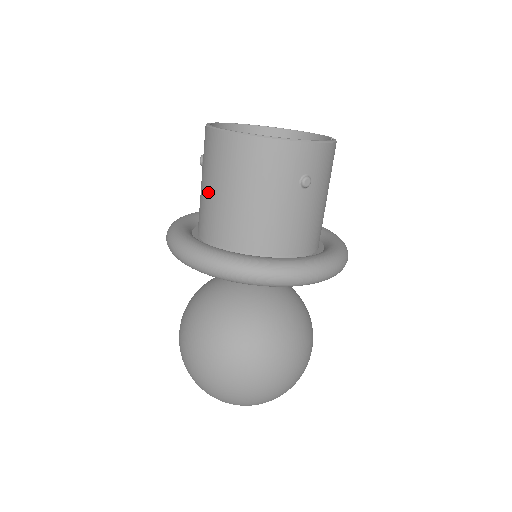
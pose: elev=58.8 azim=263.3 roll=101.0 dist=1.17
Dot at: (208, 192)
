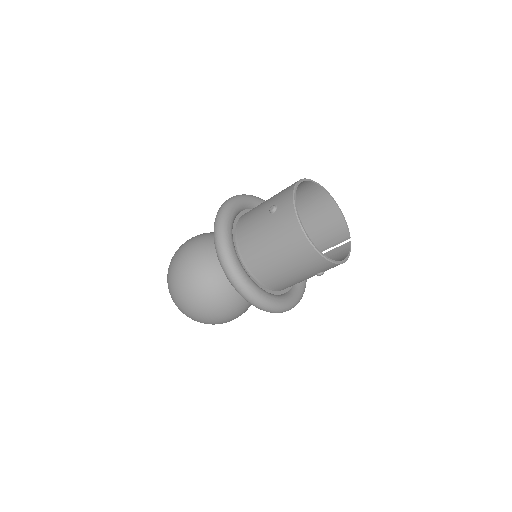
Dot at: (265, 240)
